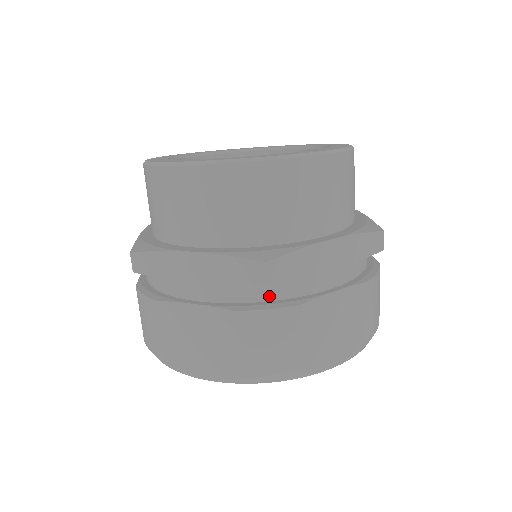
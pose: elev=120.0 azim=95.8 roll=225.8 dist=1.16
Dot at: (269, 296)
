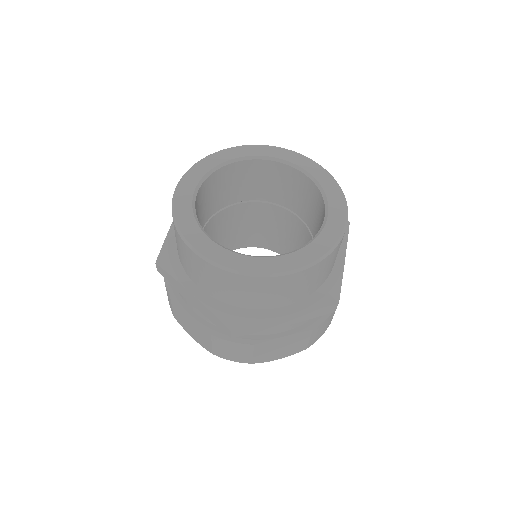
Dot at: occluded
